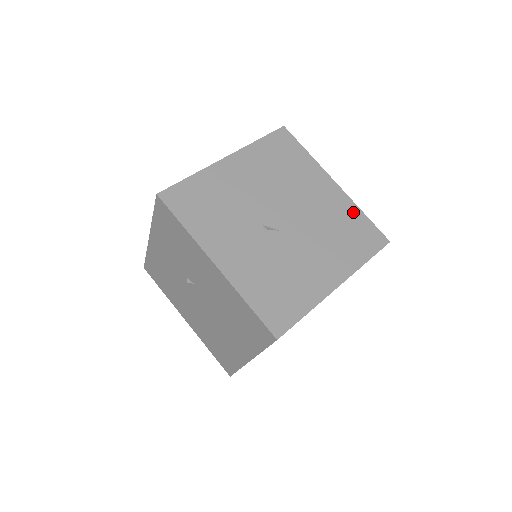
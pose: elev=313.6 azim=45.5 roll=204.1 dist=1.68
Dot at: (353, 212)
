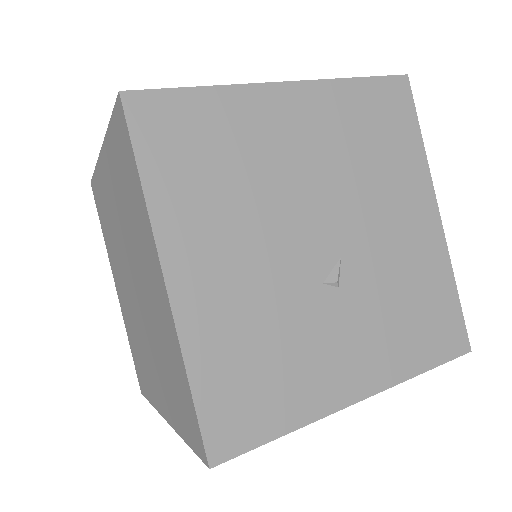
Dot at: (347, 96)
